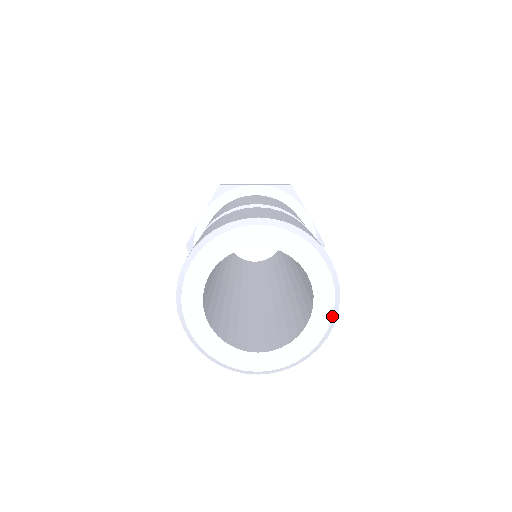
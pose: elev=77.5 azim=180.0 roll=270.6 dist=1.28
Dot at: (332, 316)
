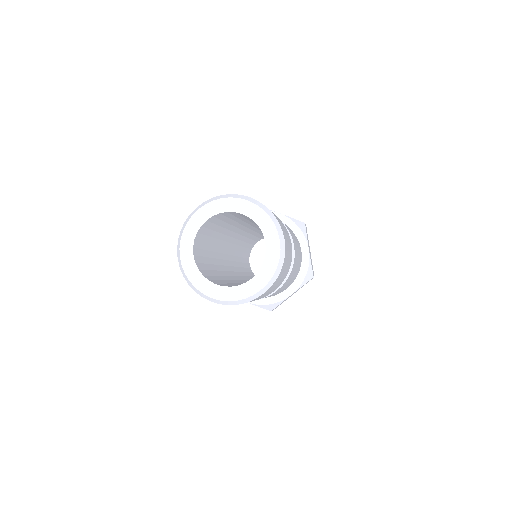
Dot at: (271, 278)
